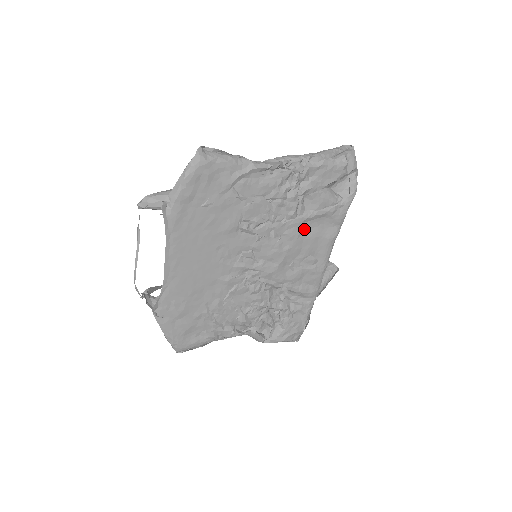
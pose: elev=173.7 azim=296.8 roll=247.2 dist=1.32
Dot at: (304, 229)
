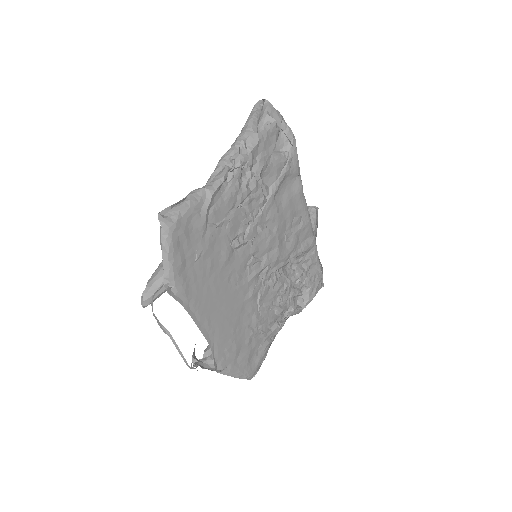
Dot at: (277, 203)
